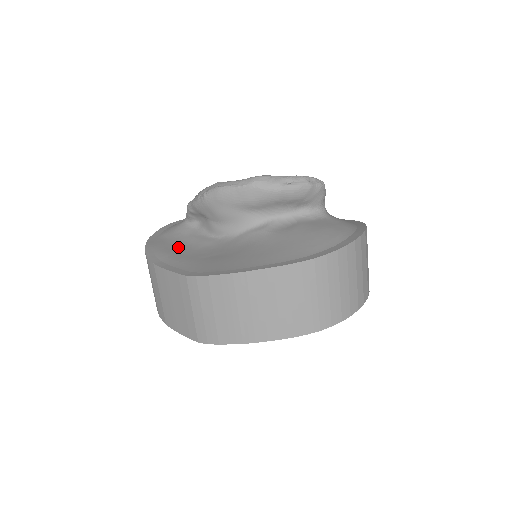
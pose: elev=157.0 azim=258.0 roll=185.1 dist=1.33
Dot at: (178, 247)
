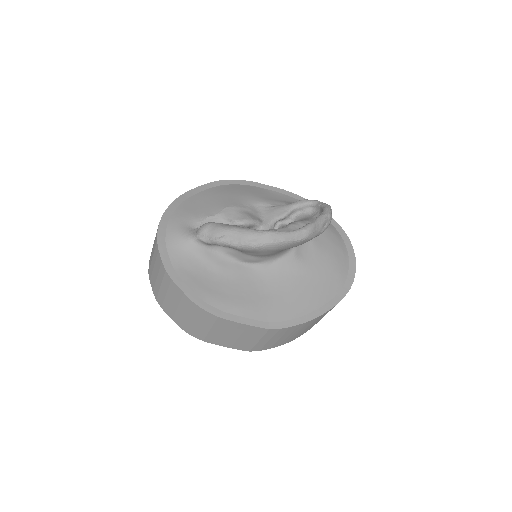
Dot at: (216, 284)
